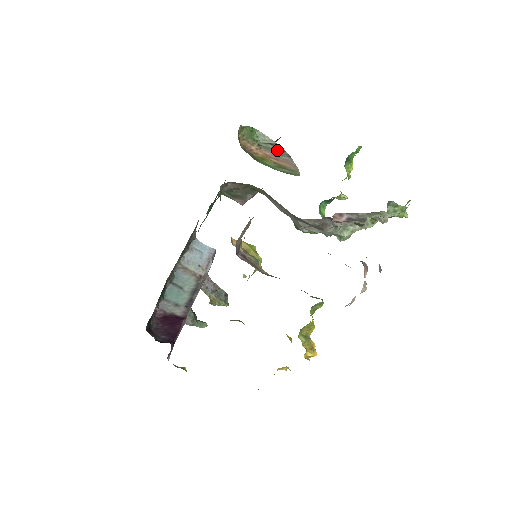
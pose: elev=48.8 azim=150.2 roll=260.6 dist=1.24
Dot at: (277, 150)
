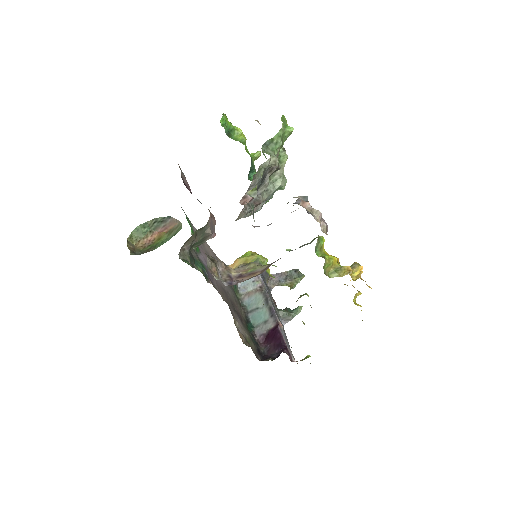
Dot at: (161, 222)
